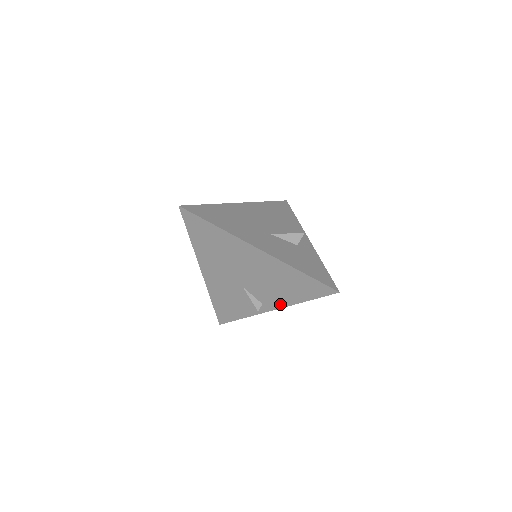
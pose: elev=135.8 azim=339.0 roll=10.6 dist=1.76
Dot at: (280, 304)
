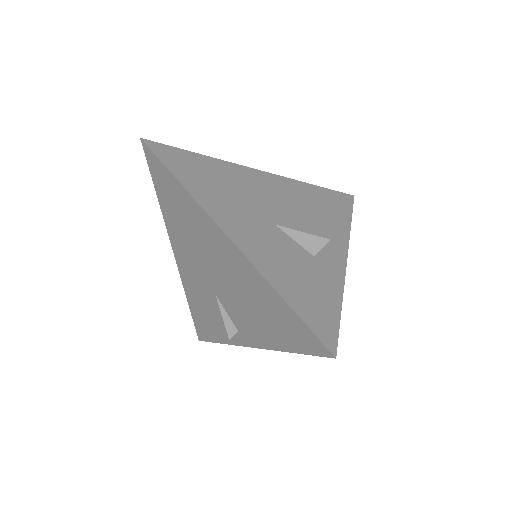
Dot at: (258, 341)
